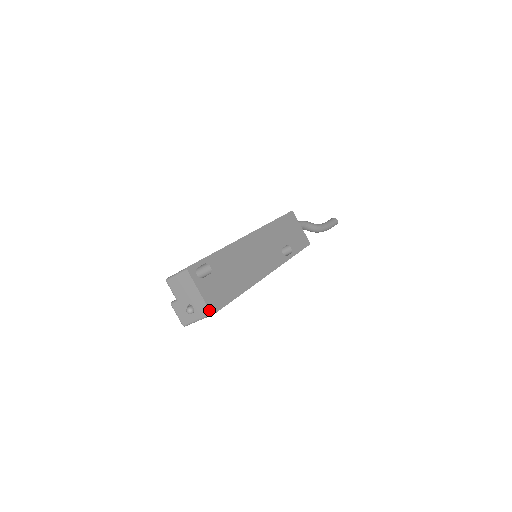
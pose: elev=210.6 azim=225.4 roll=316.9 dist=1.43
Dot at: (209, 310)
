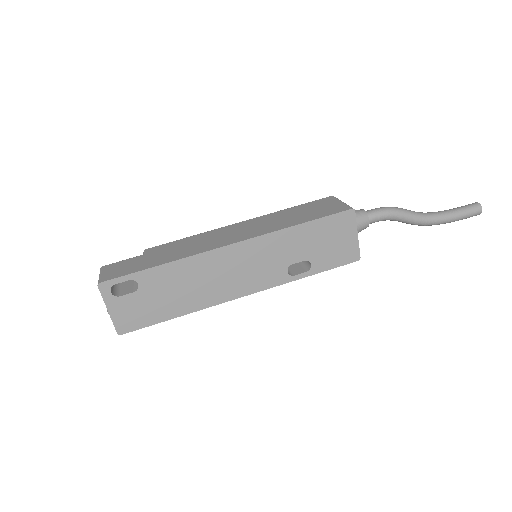
Dot at: (116, 330)
